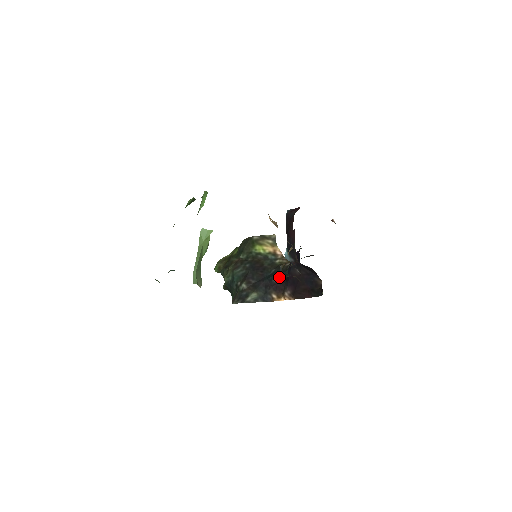
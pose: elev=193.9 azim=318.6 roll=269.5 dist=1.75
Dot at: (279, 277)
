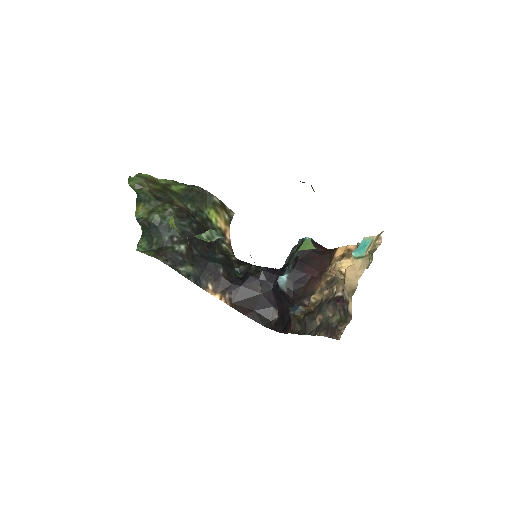
Dot at: (227, 271)
